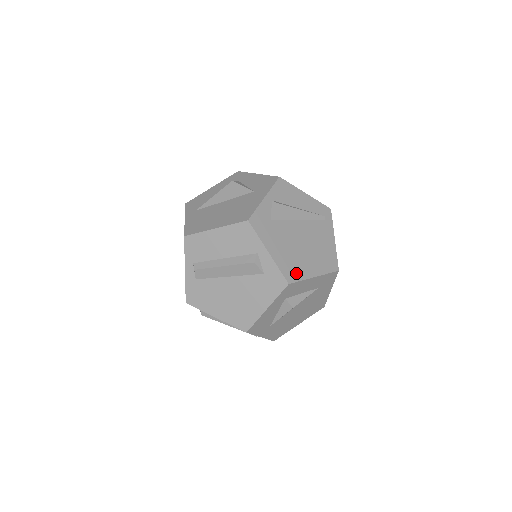
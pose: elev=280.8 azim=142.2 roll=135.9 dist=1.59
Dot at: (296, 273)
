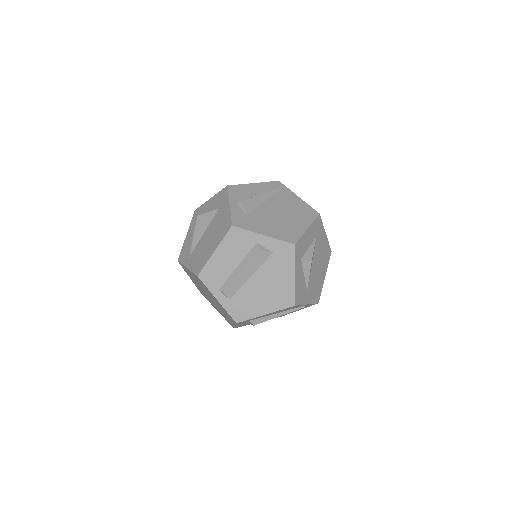
Dot at: (293, 235)
